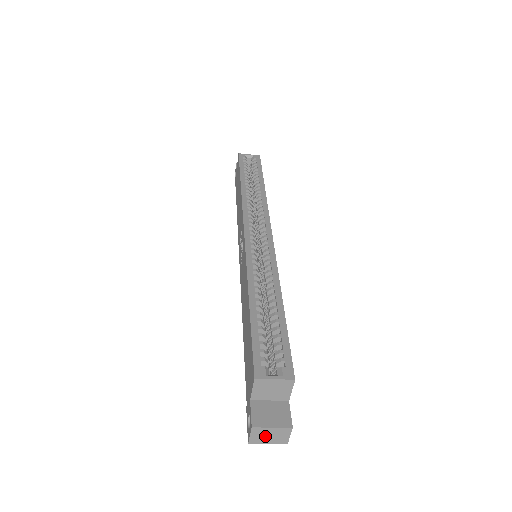
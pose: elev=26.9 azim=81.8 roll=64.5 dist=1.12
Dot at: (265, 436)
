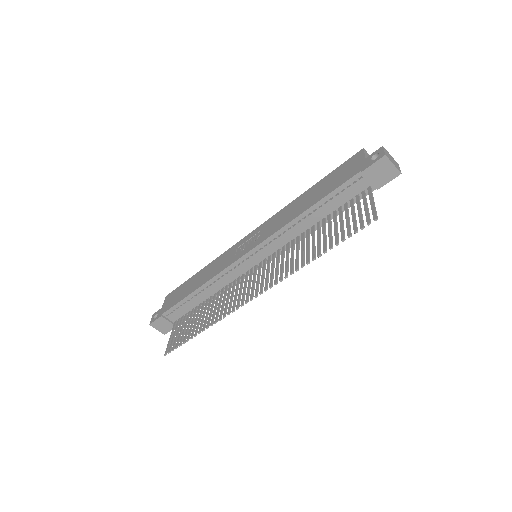
Dot at: (390, 158)
